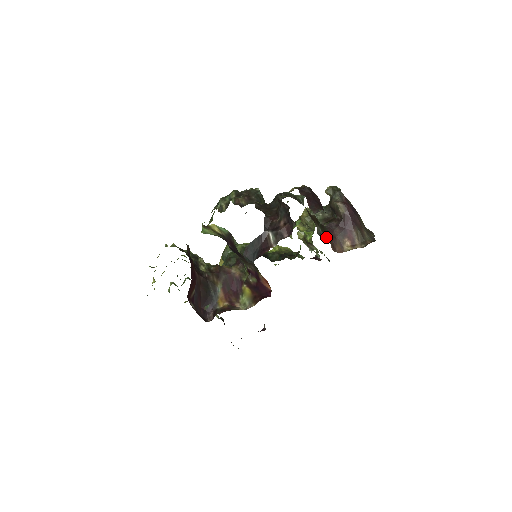
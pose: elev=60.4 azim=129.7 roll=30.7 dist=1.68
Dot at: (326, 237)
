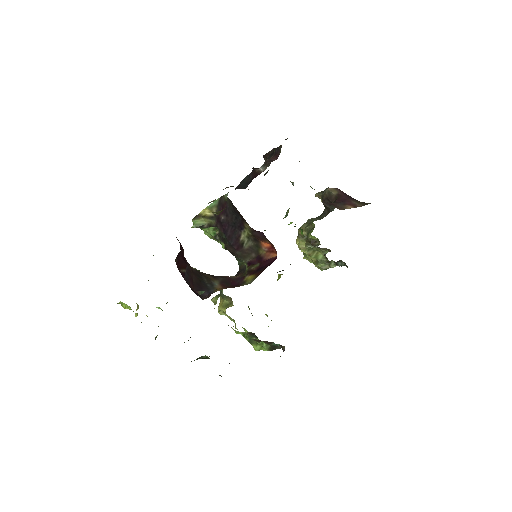
Dot at: occluded
